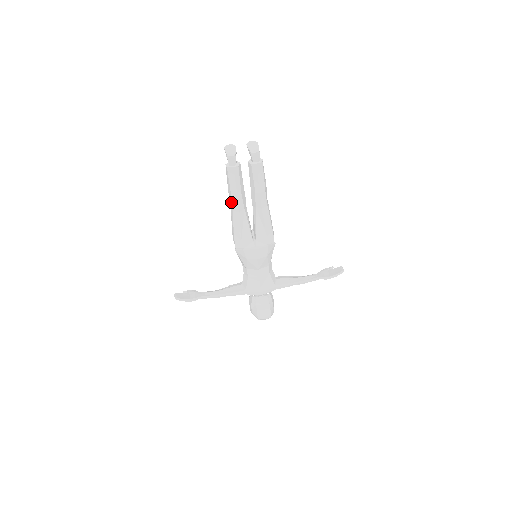
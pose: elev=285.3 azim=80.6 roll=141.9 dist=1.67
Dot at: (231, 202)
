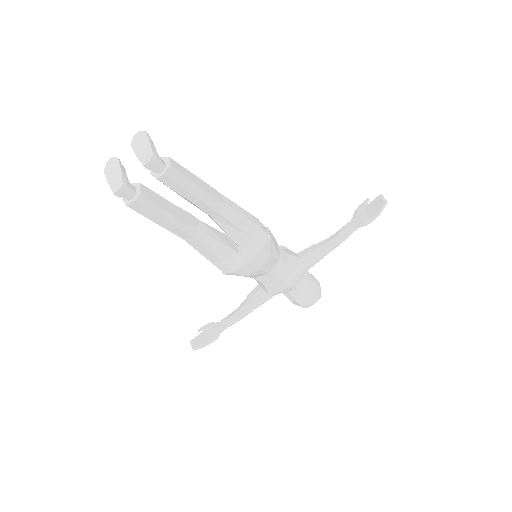
Dot at: (172, 232)
